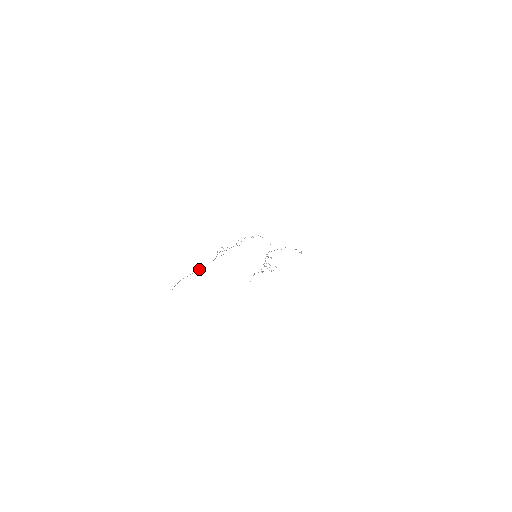
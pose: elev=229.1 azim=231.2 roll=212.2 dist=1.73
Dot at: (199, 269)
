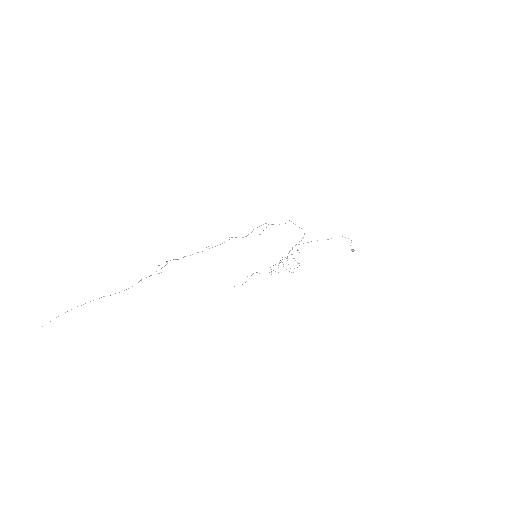
Dot at: (104, 296)
